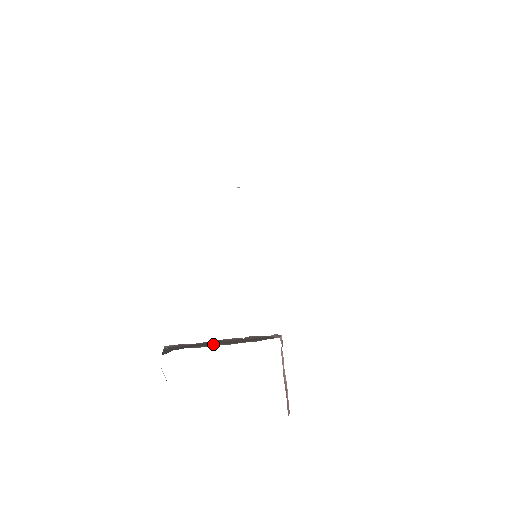
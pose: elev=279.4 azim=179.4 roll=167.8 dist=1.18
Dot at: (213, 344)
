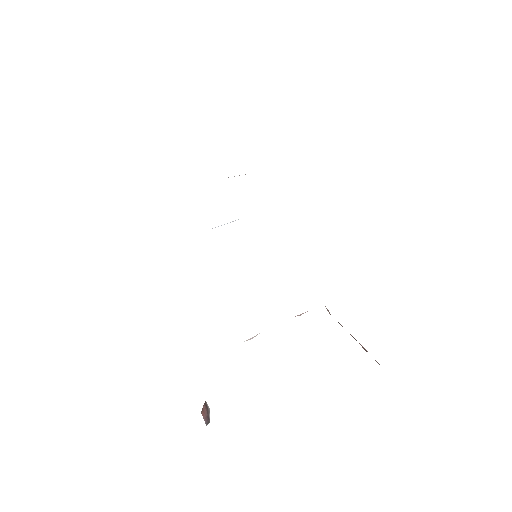
Dot at: occluded
